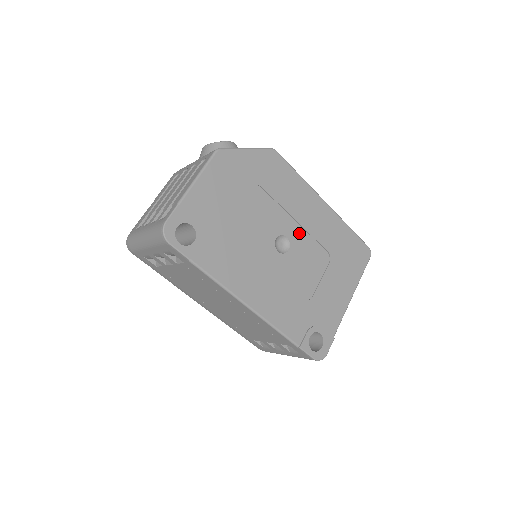
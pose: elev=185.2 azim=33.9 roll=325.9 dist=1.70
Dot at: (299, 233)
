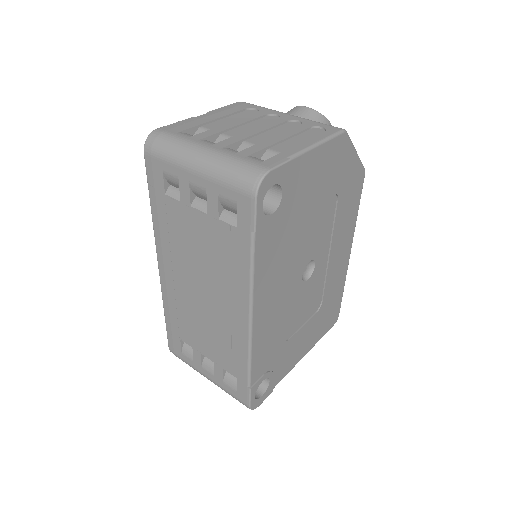
Dot at: (322, 268)
